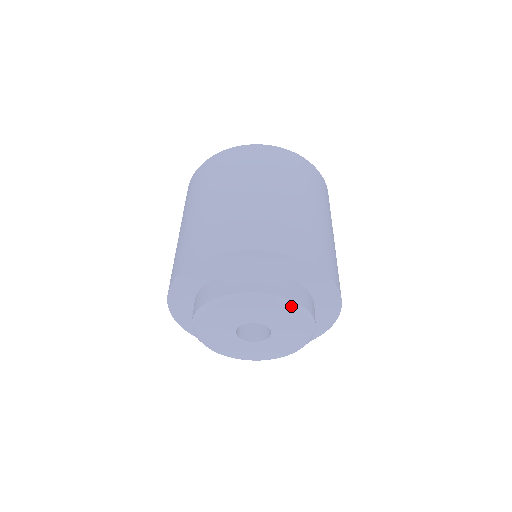
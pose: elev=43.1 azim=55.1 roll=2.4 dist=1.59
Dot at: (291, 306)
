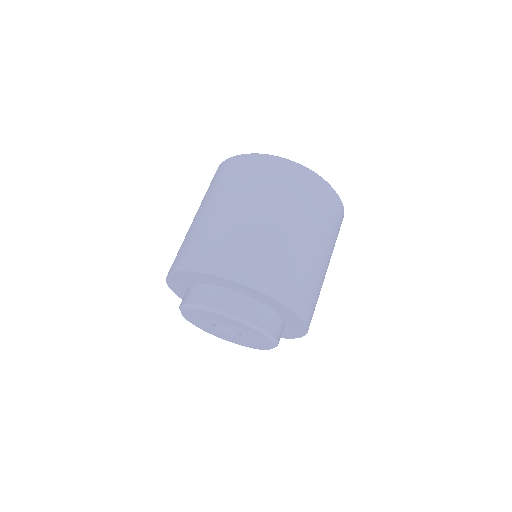
Dot at: (253, 328)
